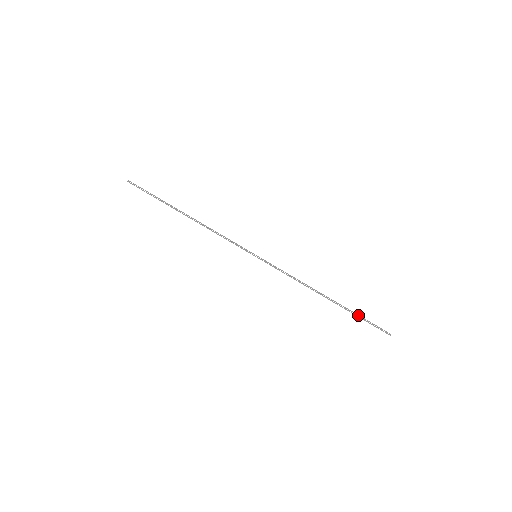
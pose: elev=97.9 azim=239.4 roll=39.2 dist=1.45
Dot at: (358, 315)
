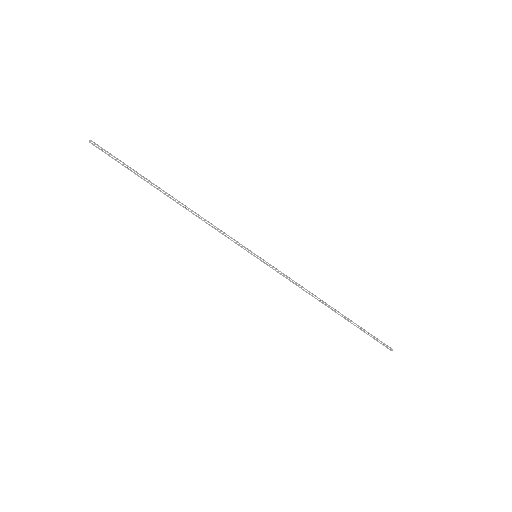
Dot at: (363, 329)
